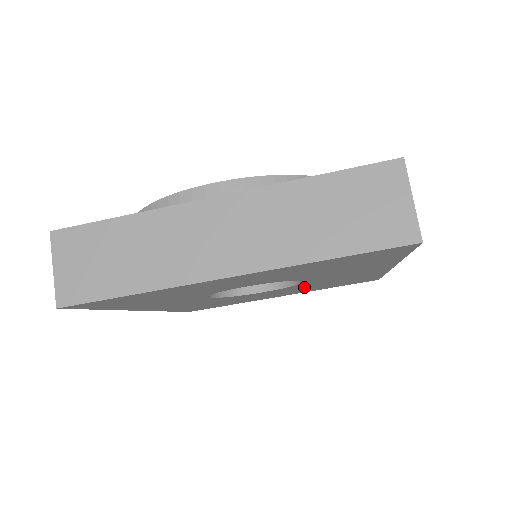
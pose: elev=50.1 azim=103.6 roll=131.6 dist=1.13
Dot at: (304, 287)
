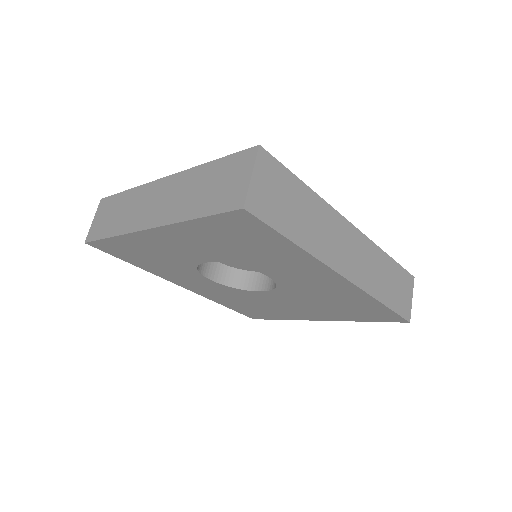
Dot at: (306, 299)
